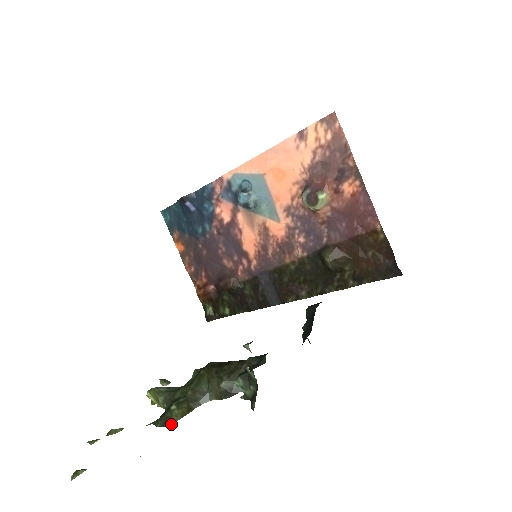
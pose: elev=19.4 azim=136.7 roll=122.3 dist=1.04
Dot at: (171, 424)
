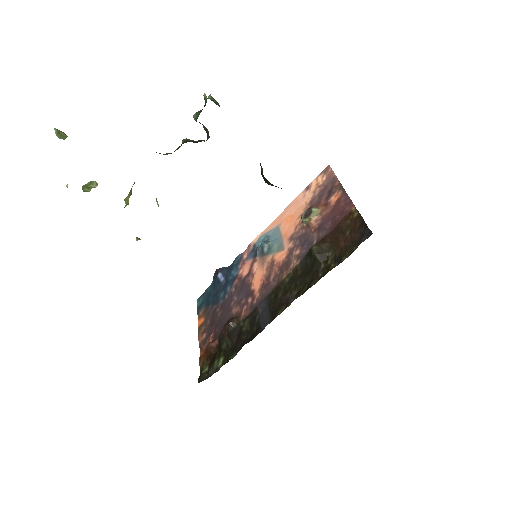
Dot at: occluded
